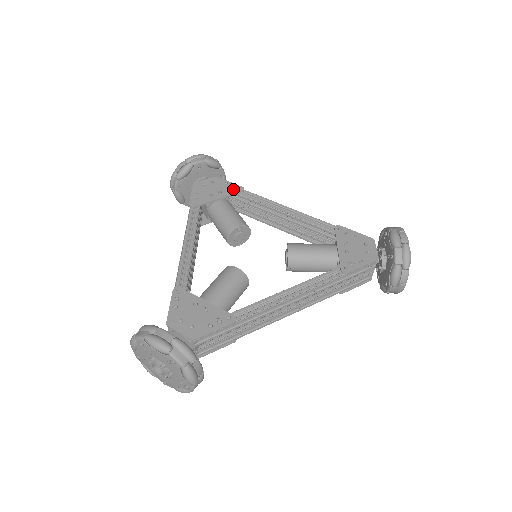
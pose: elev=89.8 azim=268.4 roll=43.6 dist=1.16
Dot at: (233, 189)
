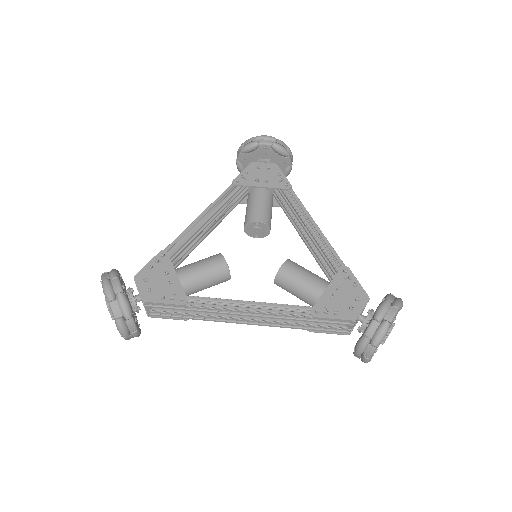
Dot at: (281, 183)
